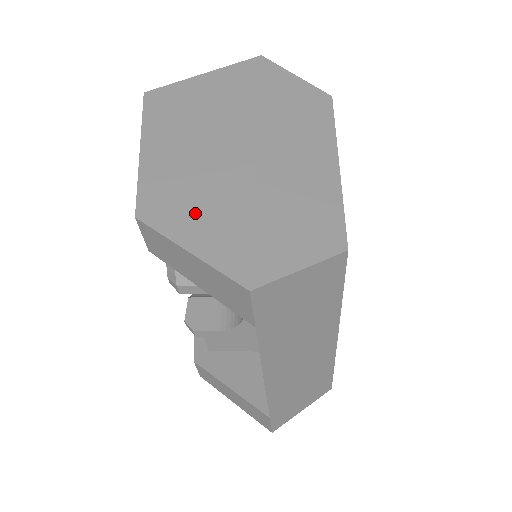
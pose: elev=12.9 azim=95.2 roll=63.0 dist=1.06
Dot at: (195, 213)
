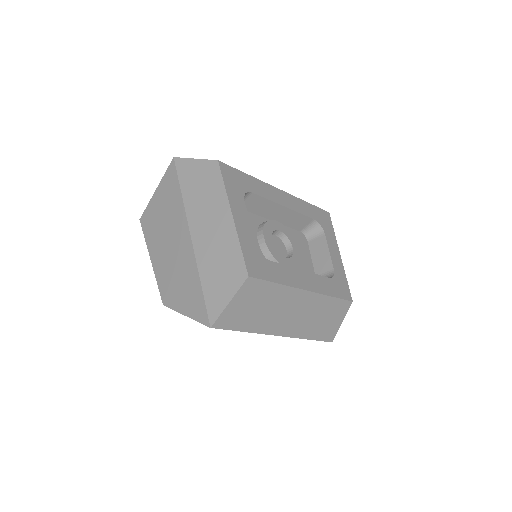
Dot at: (181, 292)
